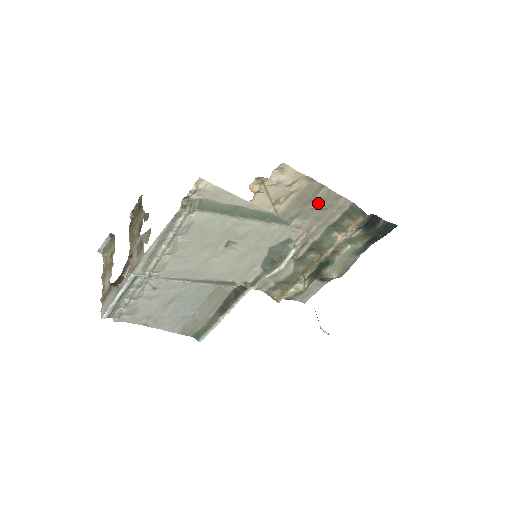
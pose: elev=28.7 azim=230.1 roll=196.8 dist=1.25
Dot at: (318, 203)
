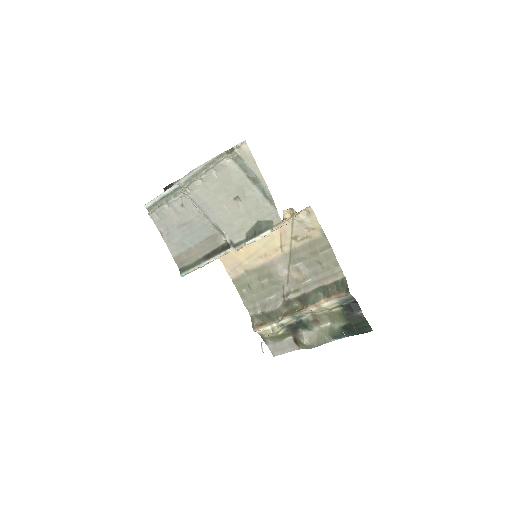
Dot at: (321, 259)
